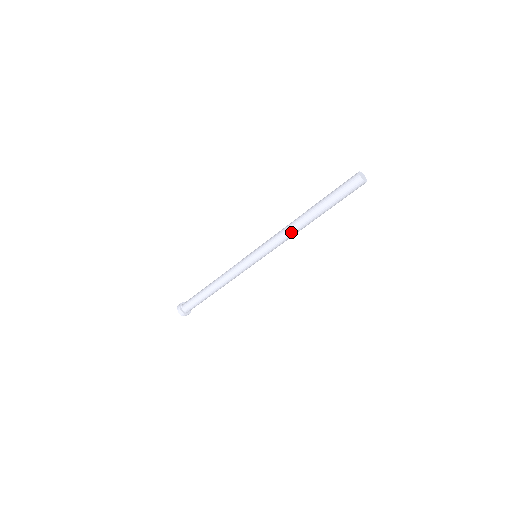
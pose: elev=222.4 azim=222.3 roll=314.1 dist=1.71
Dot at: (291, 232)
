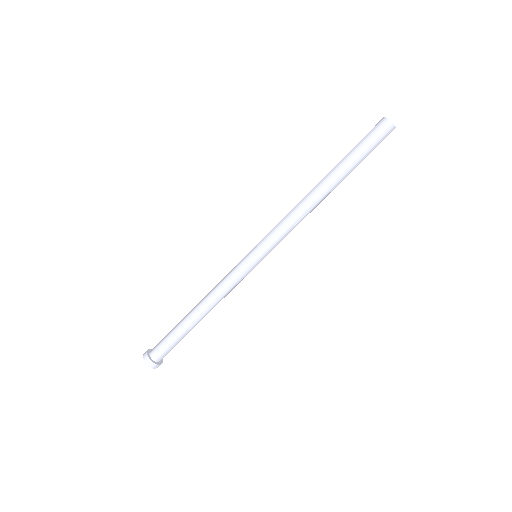
Dot at: (303, 208)
